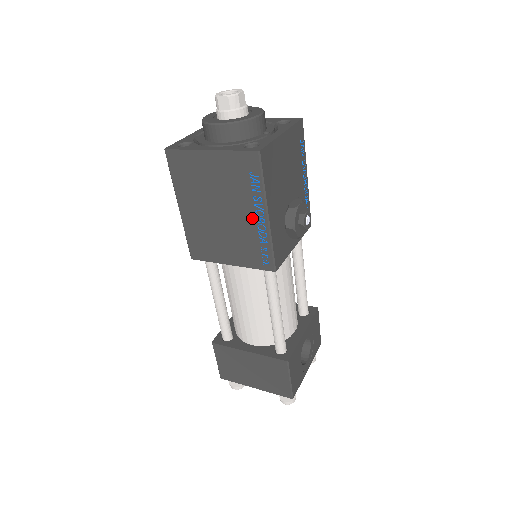
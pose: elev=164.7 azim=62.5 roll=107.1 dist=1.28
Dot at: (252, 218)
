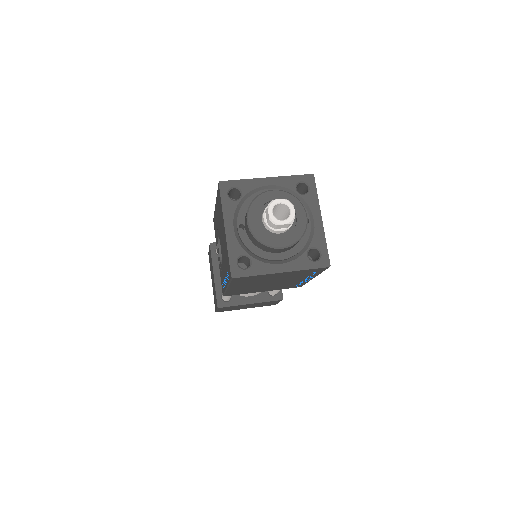
Dot at: (300, 280)
